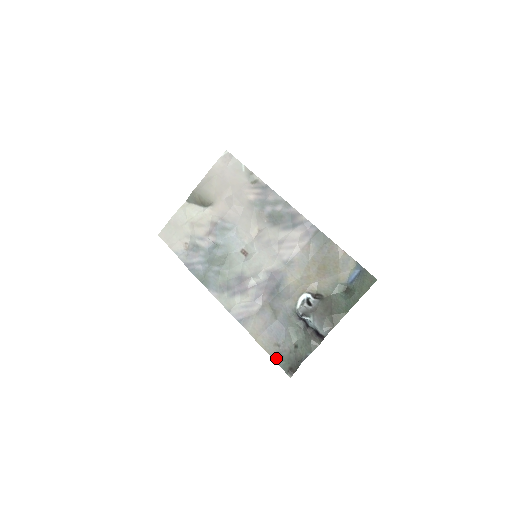
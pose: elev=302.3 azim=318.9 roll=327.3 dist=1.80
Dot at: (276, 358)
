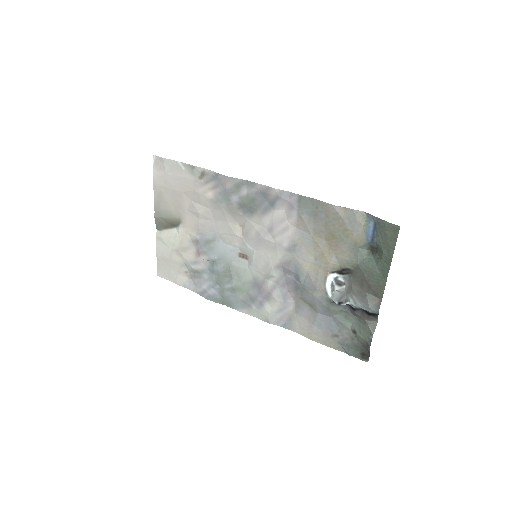
Dot at: (342, 349)
